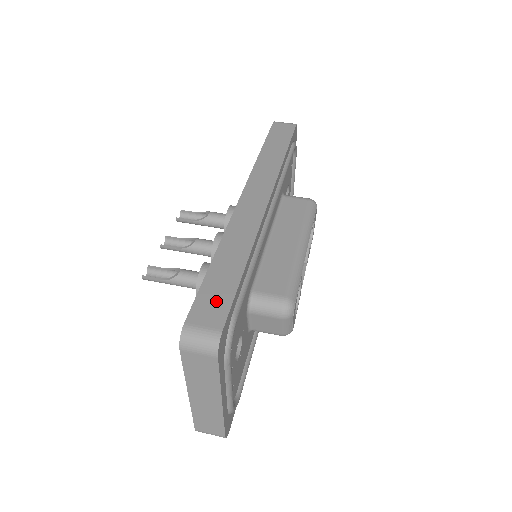
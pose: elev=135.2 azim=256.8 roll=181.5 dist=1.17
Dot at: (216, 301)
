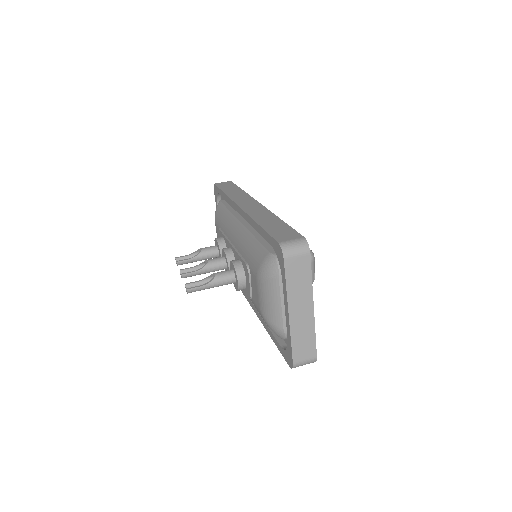
Dot at: (284, 232)
